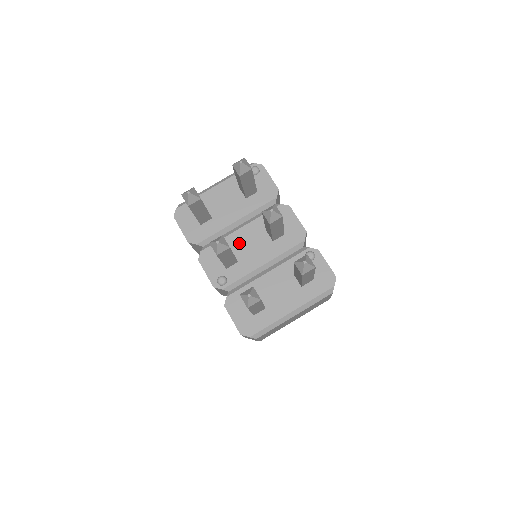
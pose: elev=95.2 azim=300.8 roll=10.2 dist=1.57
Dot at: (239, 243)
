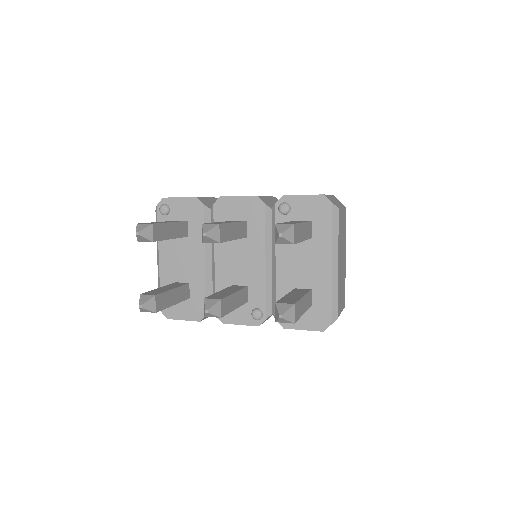
Dot at: (229, 273)
